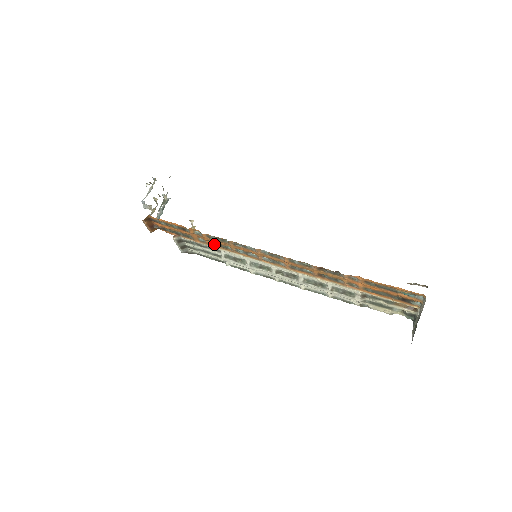
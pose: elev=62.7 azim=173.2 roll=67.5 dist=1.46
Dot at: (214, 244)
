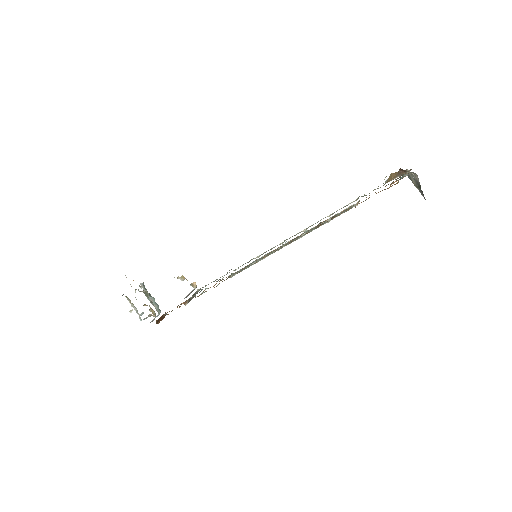
Dot at: (219, 281)
